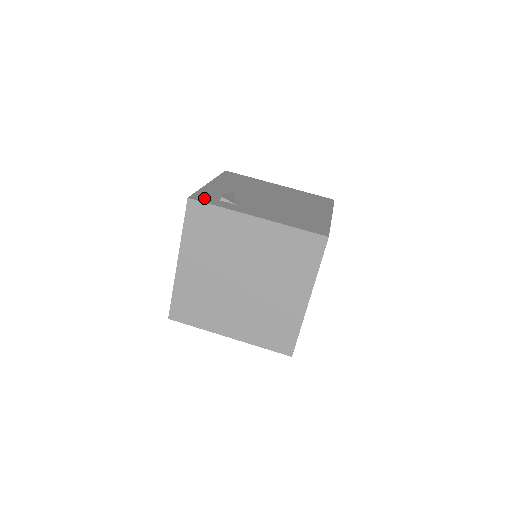
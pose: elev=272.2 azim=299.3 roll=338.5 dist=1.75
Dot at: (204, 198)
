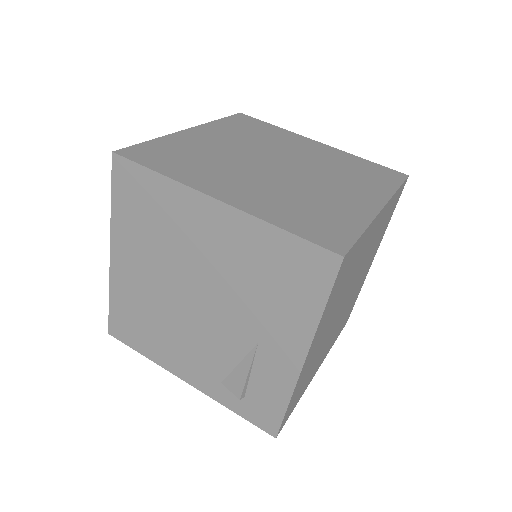
Dot at: occluded
